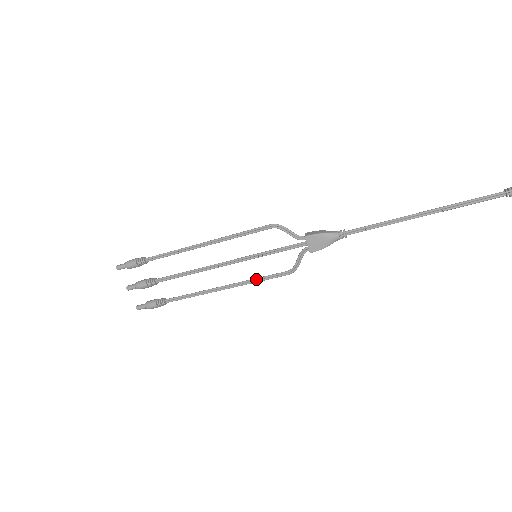
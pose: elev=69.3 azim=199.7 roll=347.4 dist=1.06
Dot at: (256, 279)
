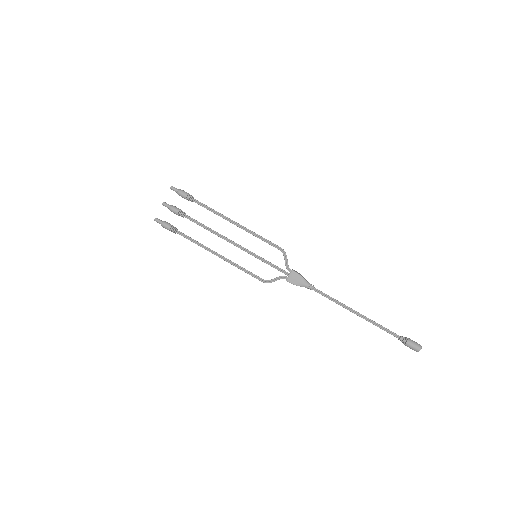
Dot at: (243, 268)
